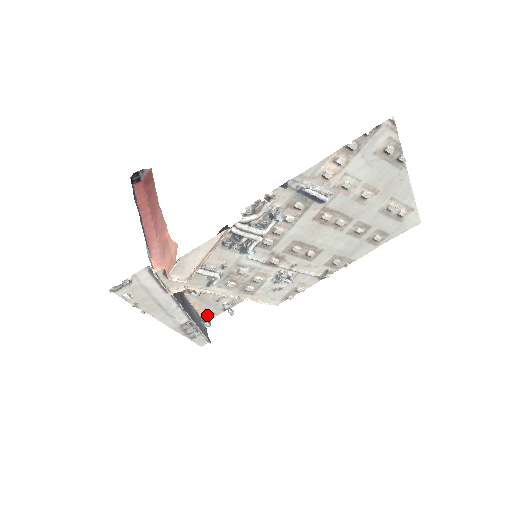
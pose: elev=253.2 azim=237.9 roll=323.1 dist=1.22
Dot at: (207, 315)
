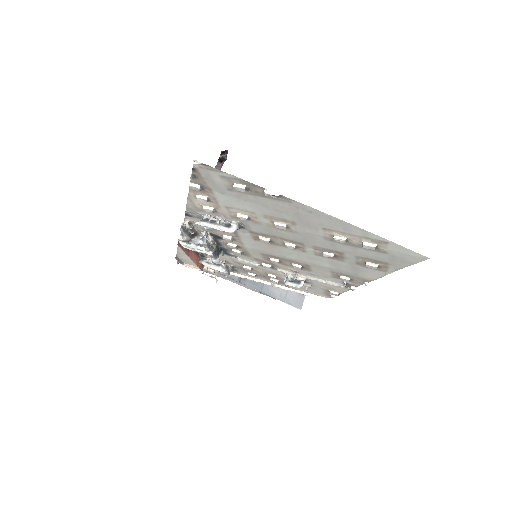
Dot at: occluded
